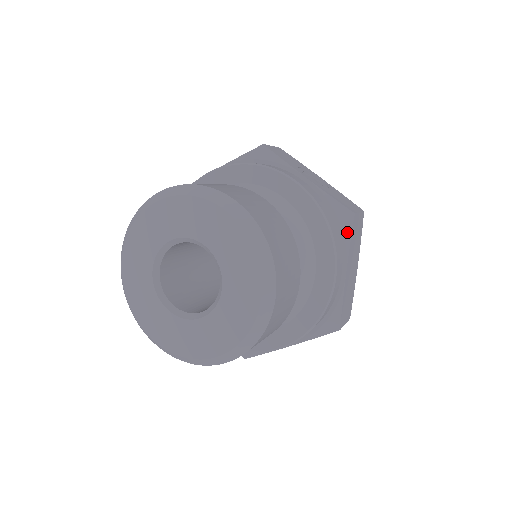
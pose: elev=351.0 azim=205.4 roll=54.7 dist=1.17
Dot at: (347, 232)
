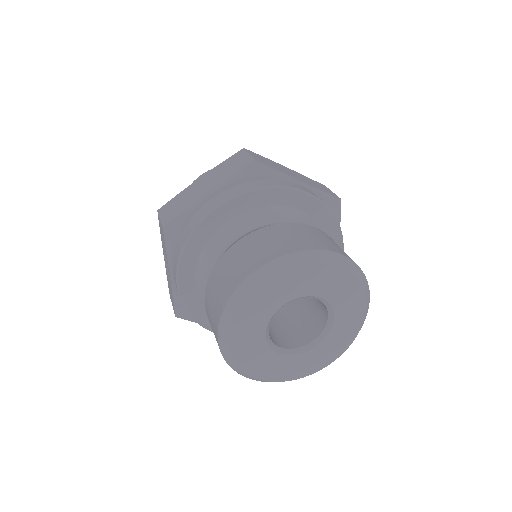
Dot at: occluded
